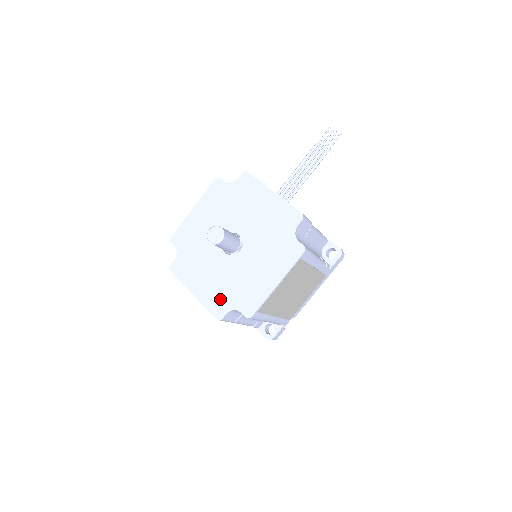
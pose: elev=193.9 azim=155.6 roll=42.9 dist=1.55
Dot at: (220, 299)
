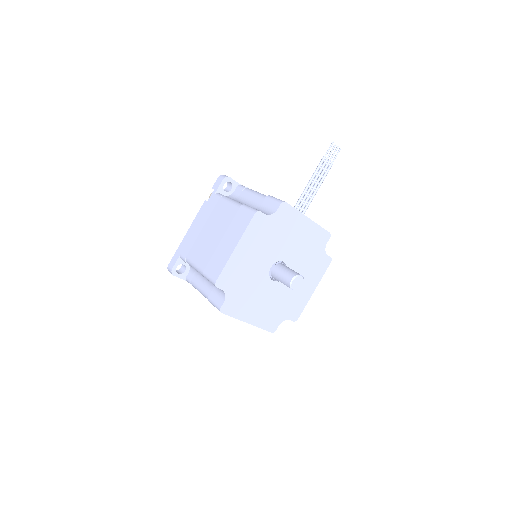
Dot at: (273, 317)
